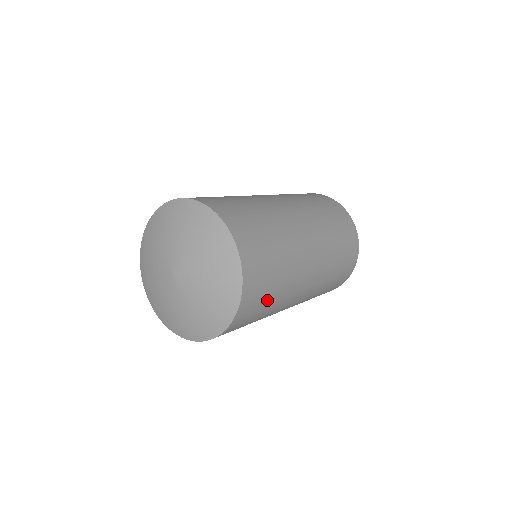
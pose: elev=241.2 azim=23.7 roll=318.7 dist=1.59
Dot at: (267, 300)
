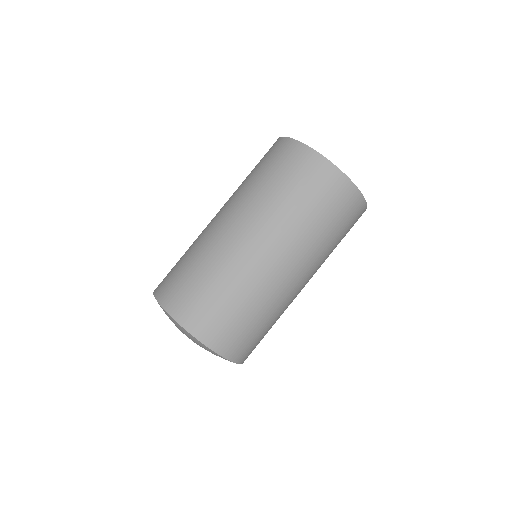
Dot at: (247, 323)
